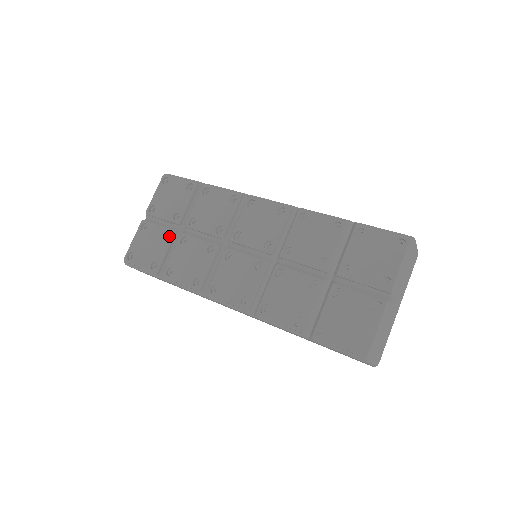
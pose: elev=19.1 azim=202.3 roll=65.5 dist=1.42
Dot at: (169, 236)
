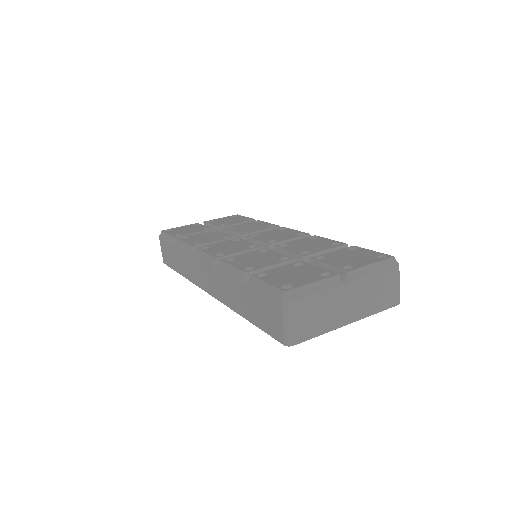
Dot at: occluded
